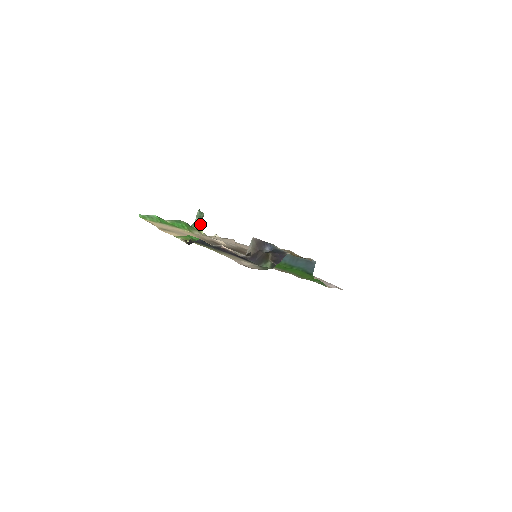
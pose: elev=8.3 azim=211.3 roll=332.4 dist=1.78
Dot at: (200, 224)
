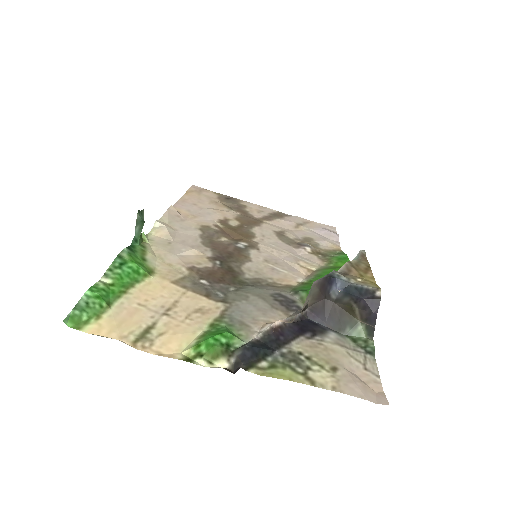
Dot at: occluded
